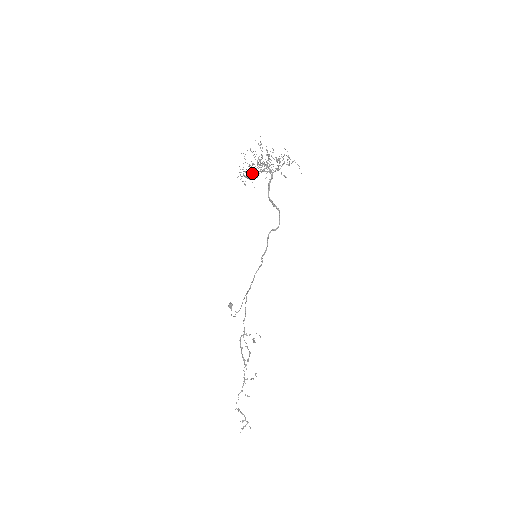
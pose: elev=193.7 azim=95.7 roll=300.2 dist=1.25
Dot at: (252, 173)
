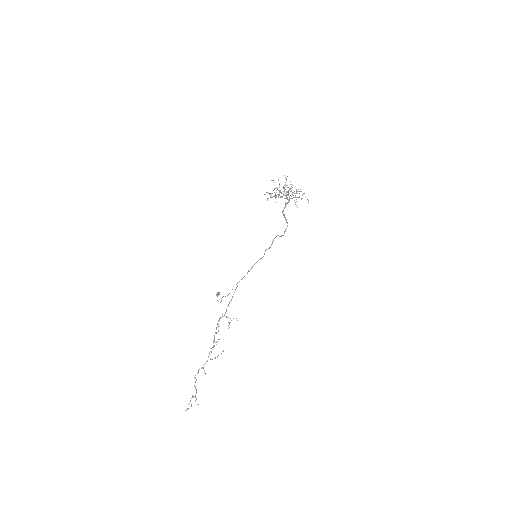
Dot at: (274, 195)
